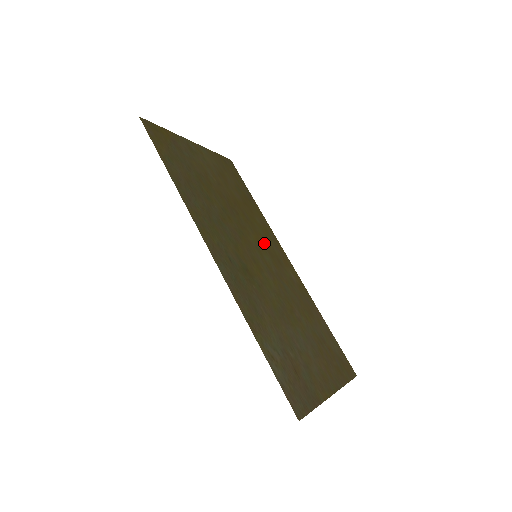
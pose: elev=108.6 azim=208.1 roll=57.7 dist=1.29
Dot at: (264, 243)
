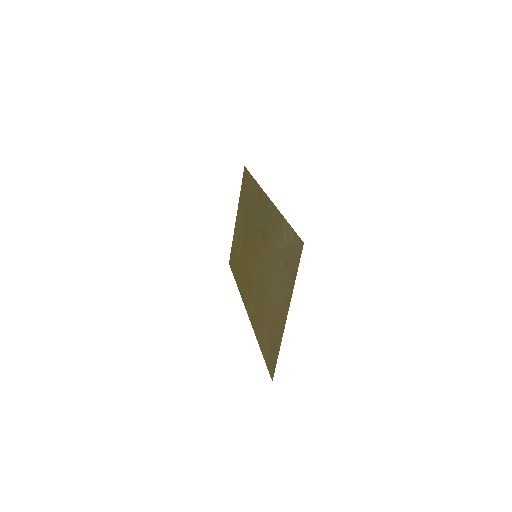
Dot at: (248, 275)
